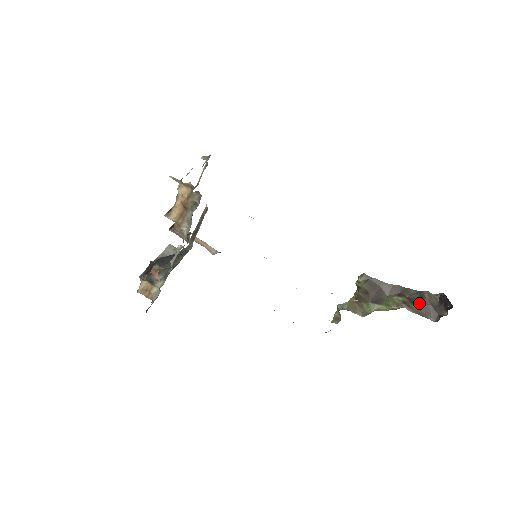
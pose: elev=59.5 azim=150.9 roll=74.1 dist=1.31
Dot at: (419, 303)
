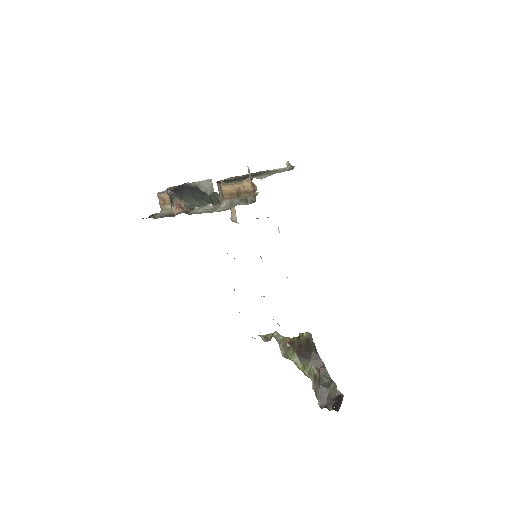
Dot at: (323, 386)
